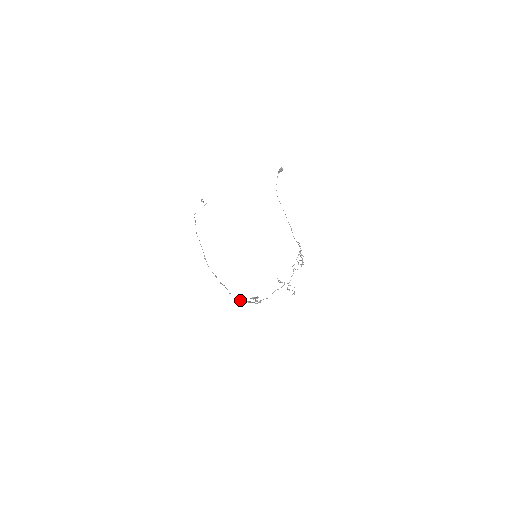
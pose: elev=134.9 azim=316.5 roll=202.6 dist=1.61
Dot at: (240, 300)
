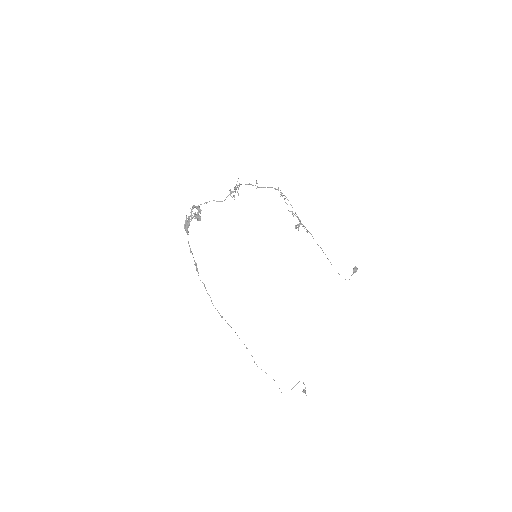
Dot at: (186, 229)
